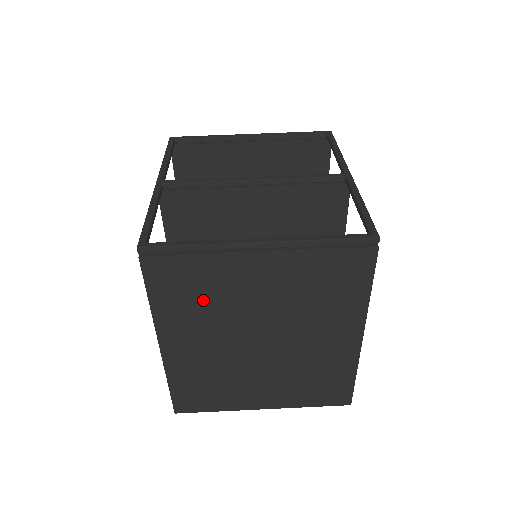
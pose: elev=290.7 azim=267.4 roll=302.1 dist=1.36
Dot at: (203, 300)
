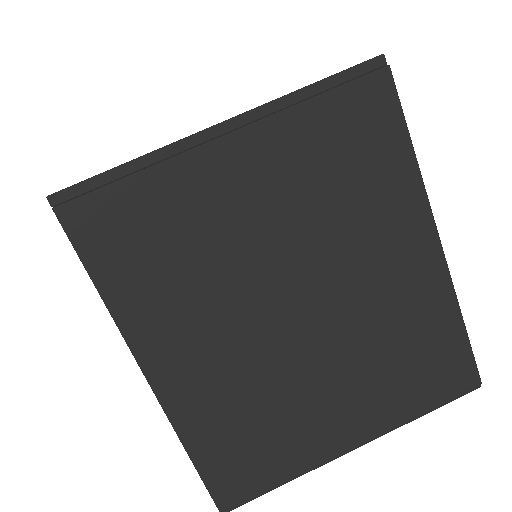
Dot at: (178, 256)
